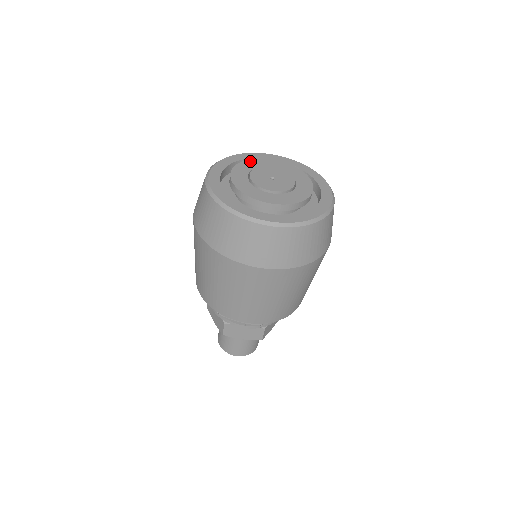
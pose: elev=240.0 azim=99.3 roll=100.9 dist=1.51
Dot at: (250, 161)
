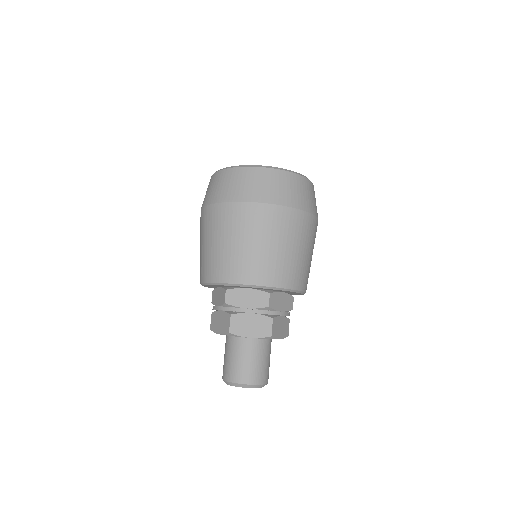
Dot at: occluded
